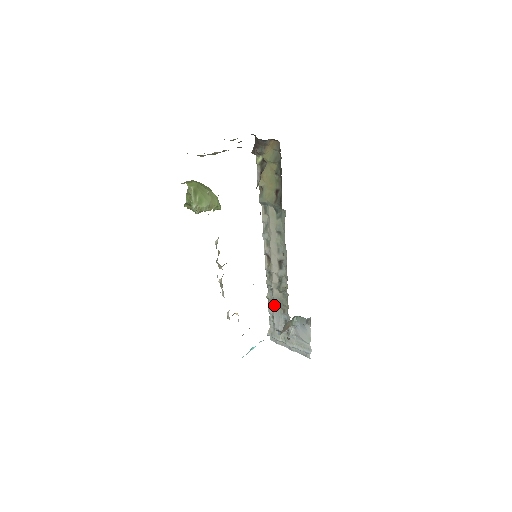
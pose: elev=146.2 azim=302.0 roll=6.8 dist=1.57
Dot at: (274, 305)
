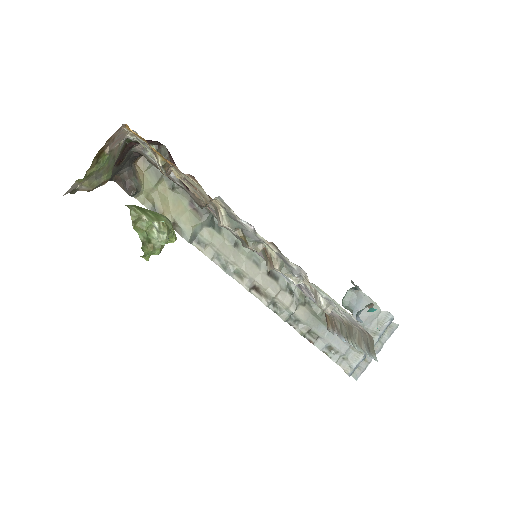
Dot at: (316, 330)
